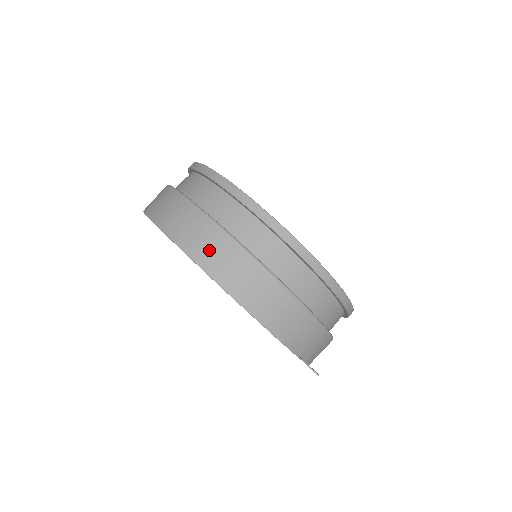
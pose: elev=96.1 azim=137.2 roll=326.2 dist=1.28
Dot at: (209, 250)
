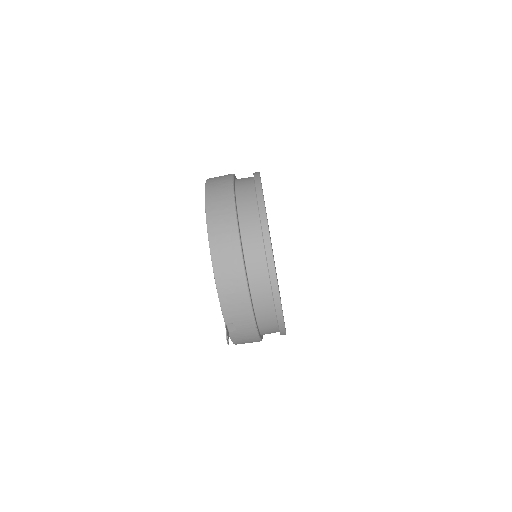
Dot at: (219, 221)
